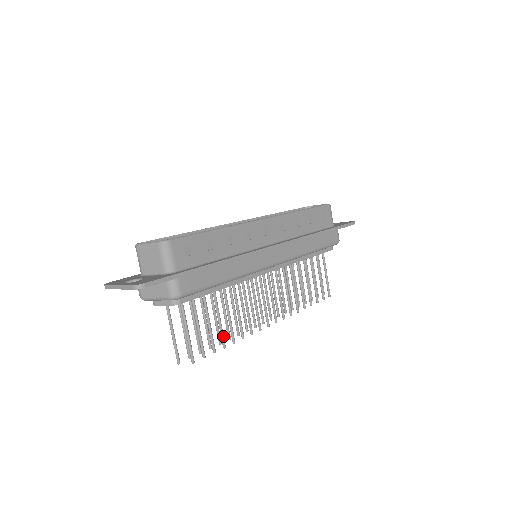
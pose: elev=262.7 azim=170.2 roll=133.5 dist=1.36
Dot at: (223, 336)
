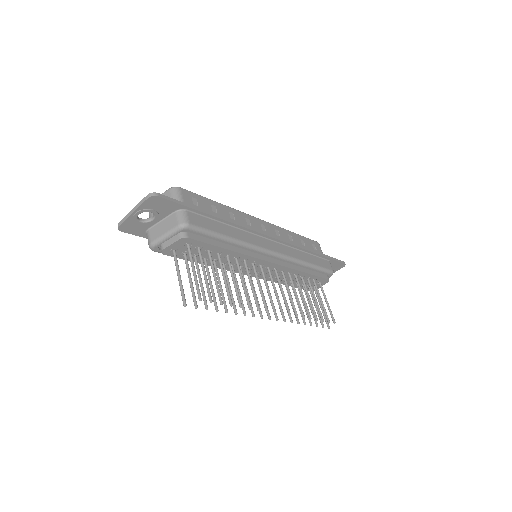
Dot at: (229, 294)
